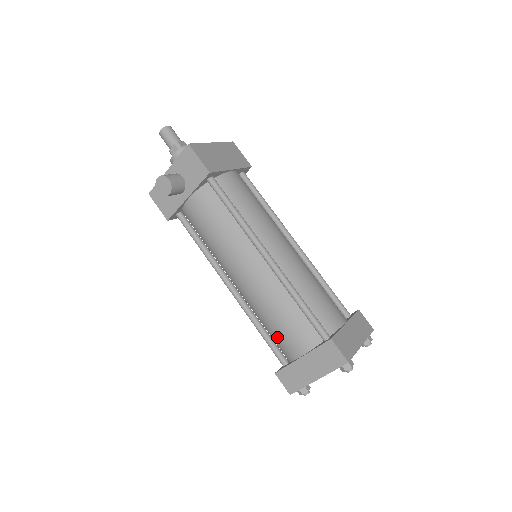
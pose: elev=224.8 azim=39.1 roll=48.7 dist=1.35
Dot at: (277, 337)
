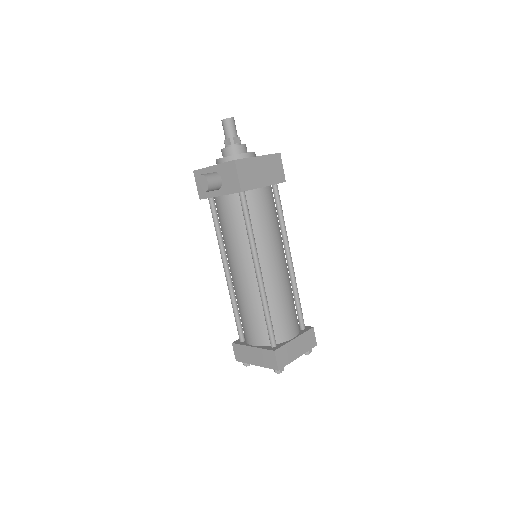
Dot at: (243, 323)
